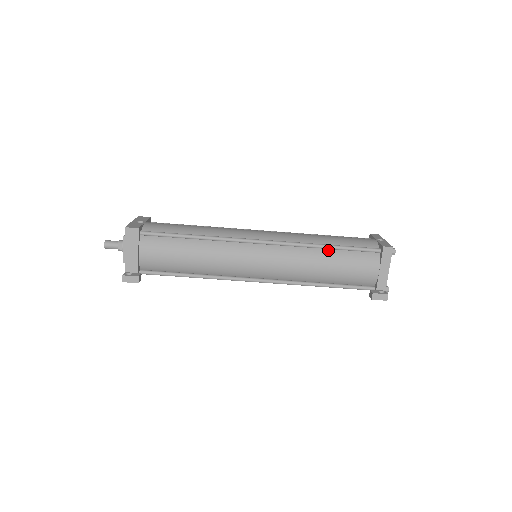
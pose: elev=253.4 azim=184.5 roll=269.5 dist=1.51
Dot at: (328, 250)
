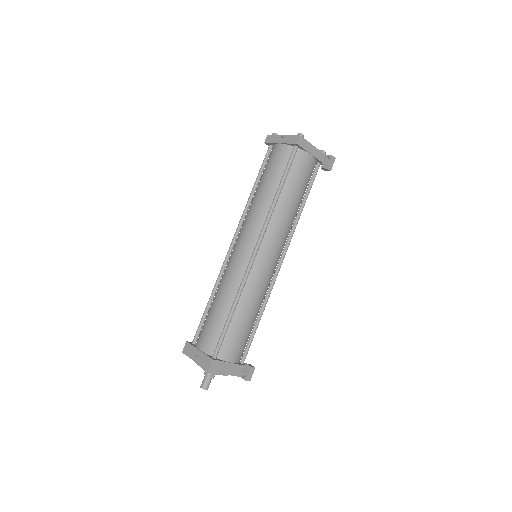
Dot at: (280, 193)
